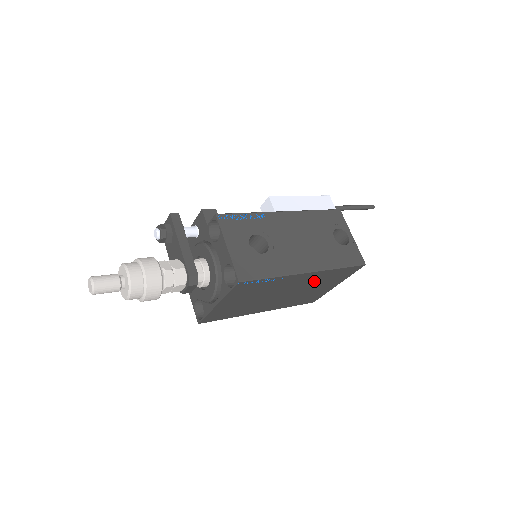
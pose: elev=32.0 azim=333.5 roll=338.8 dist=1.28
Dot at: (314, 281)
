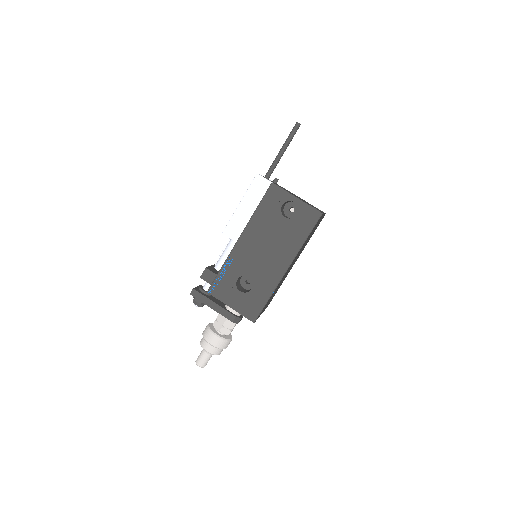
Dot at: (301, 249)
